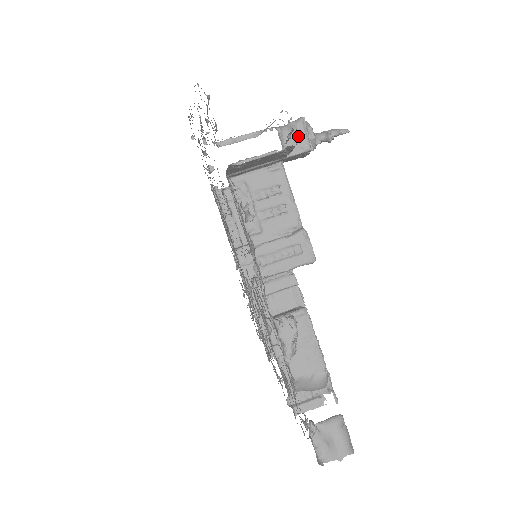
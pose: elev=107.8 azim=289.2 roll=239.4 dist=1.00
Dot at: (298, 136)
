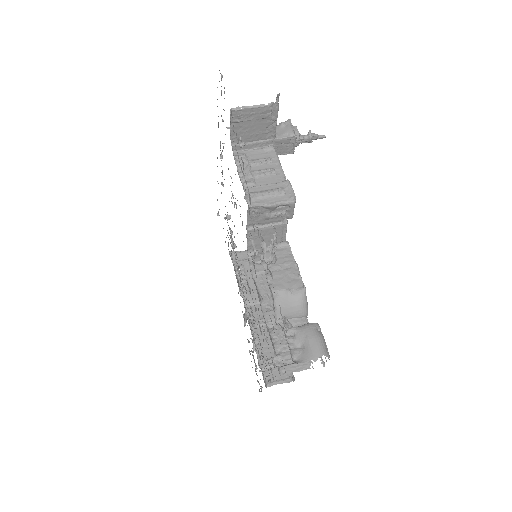
Dot at: (286, 128)
